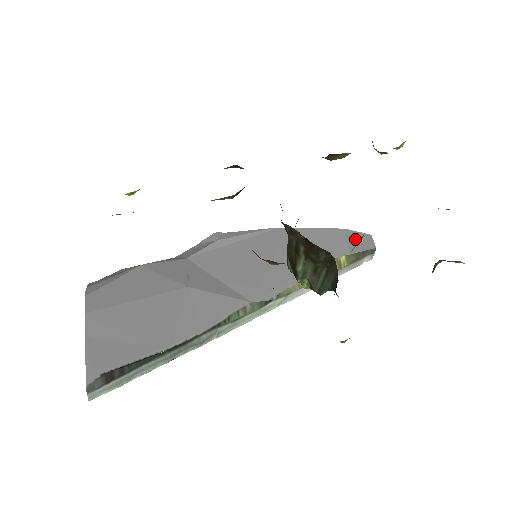
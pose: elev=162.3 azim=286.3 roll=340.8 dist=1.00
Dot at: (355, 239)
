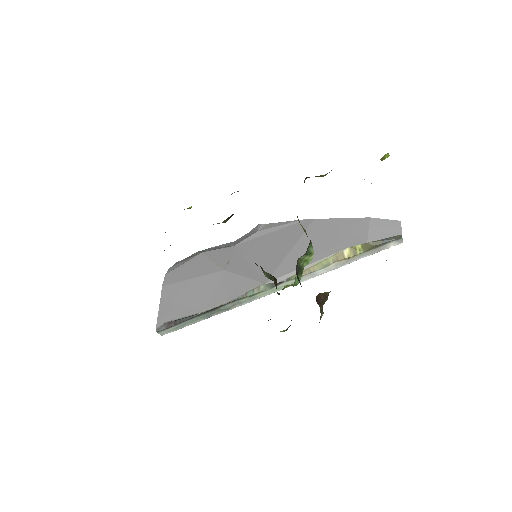
Dot at: (378, 227)
